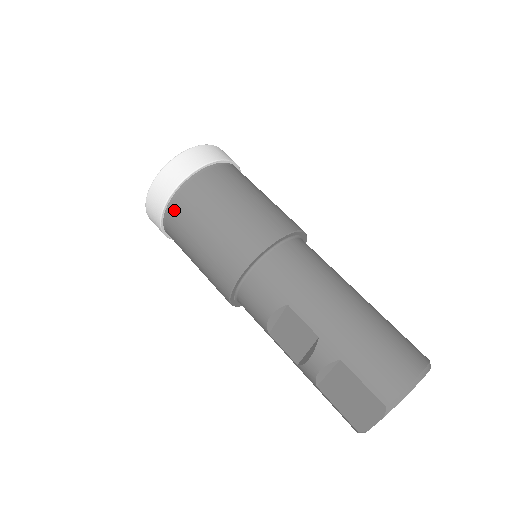
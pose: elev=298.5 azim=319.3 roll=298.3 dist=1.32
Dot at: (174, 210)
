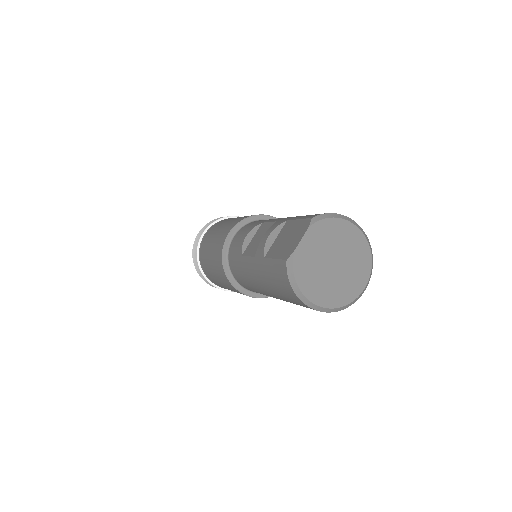
Dot at: (212, 228)
